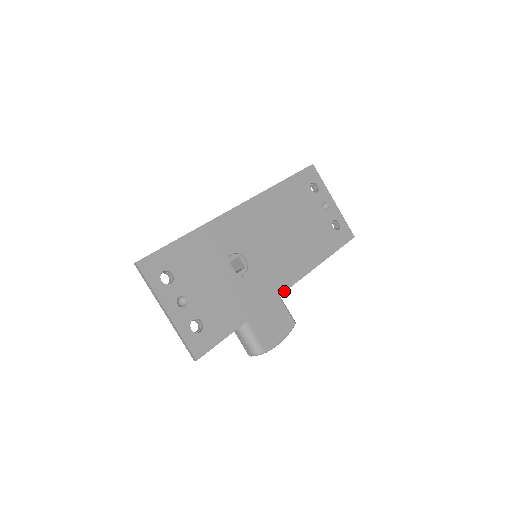
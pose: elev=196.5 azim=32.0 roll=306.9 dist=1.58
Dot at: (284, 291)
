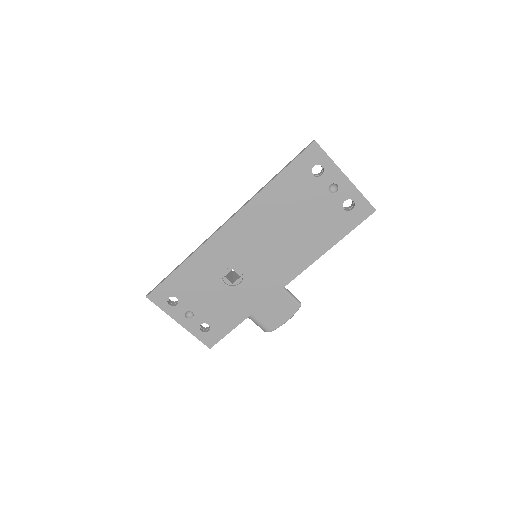
Dot at: (283, 287)
